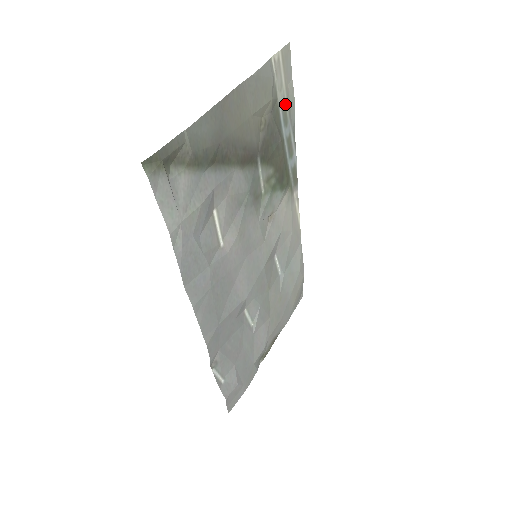
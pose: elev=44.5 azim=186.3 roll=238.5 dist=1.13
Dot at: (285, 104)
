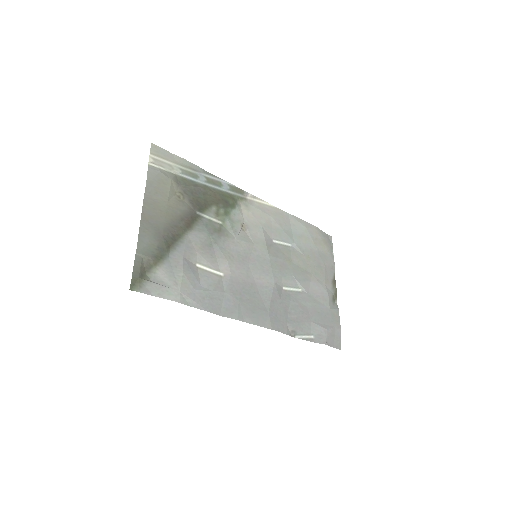
Dot at: (184, 170)
